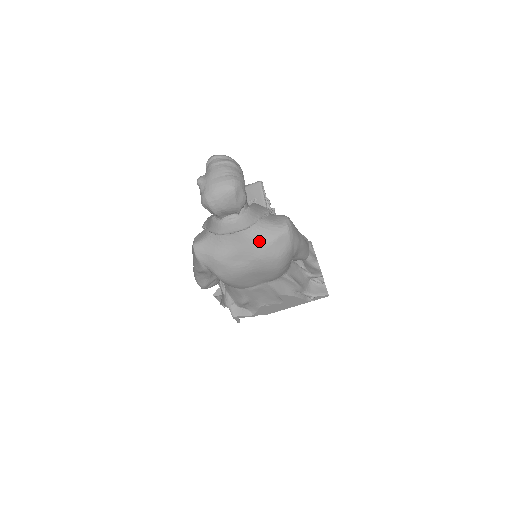
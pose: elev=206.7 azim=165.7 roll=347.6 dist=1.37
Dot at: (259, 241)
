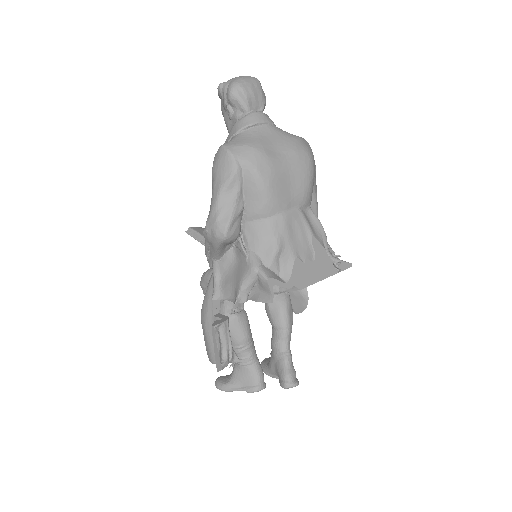
Dot at: (287, 135)
